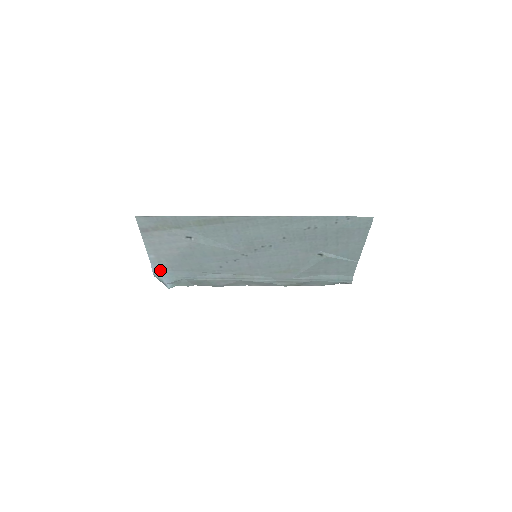
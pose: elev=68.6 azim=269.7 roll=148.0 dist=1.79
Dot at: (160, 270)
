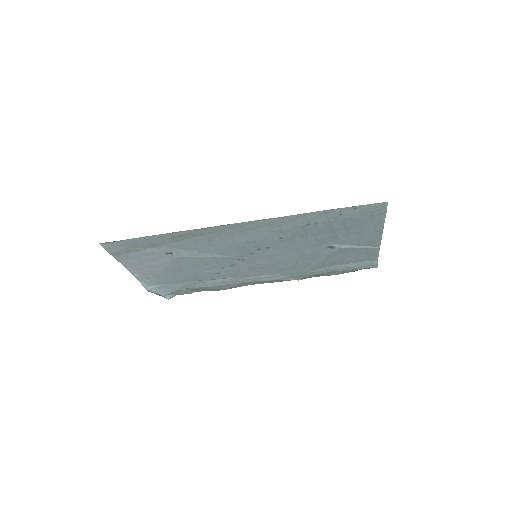
Dot at: (152, 285)
